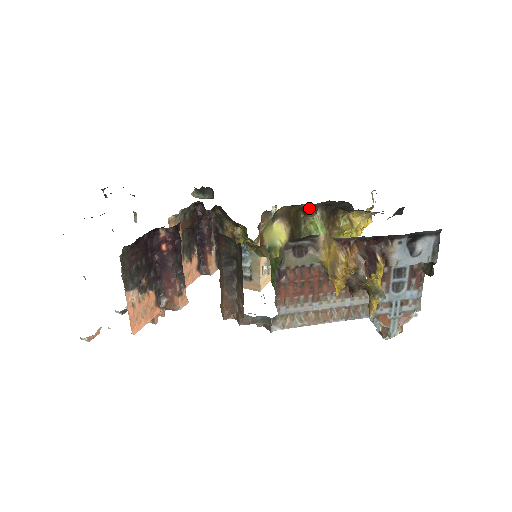
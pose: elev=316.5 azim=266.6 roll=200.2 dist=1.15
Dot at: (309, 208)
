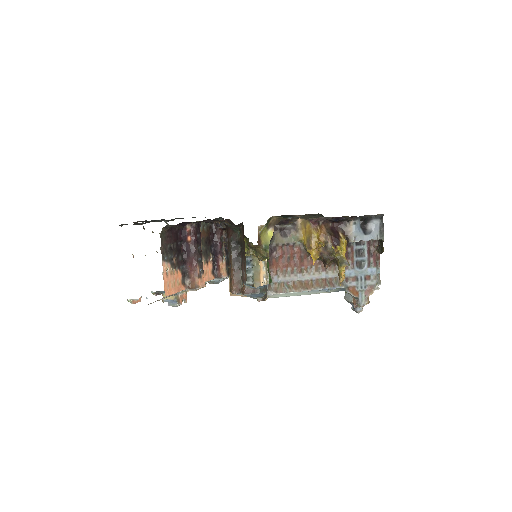
Dot at: occluded
